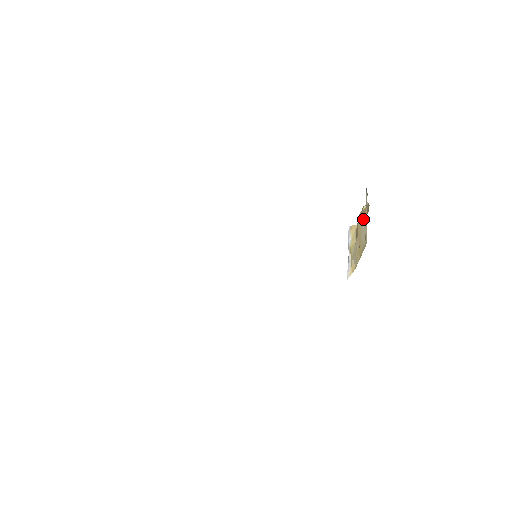
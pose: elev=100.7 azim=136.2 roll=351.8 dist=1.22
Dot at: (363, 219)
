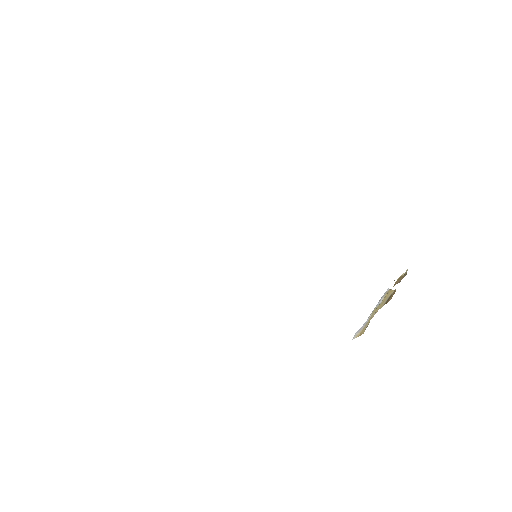
Dot at: occluded
